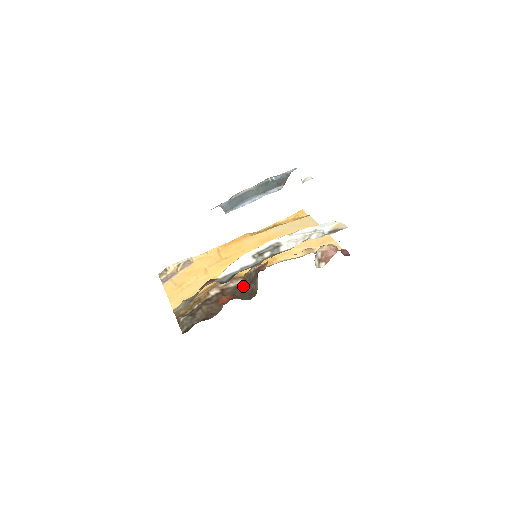
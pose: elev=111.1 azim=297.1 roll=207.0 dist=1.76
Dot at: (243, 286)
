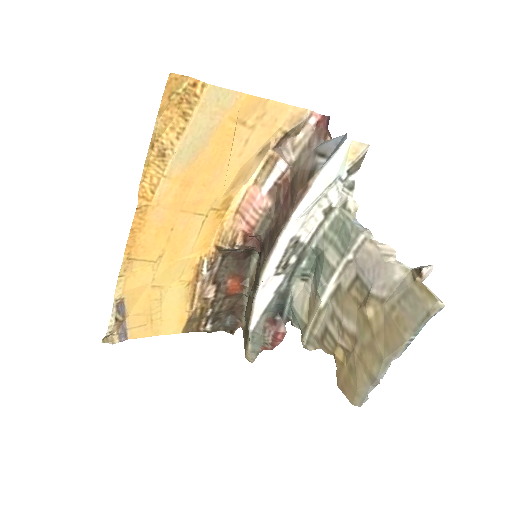
Dot at: (231, 258)
